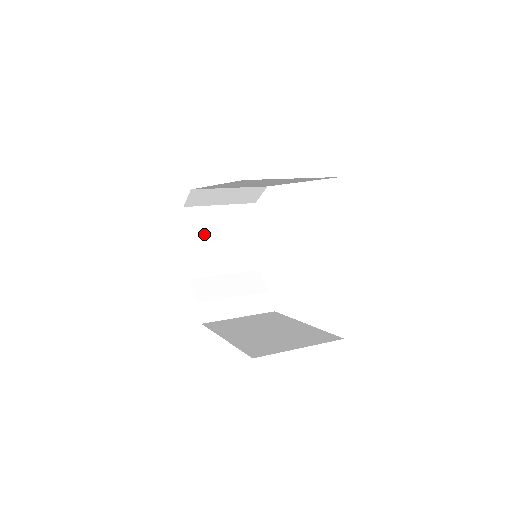
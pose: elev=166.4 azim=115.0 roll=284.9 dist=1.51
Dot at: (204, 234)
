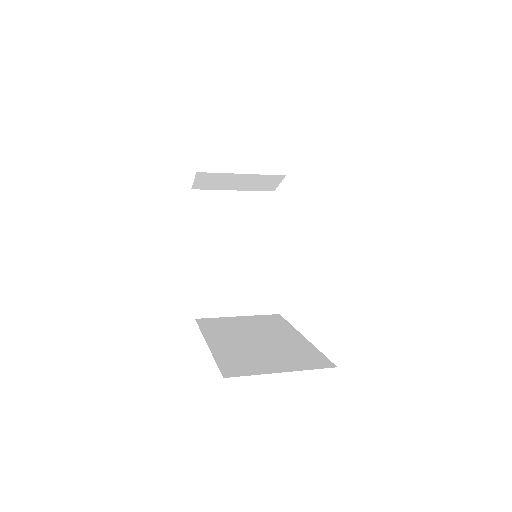
Dot at: (212, 221)
